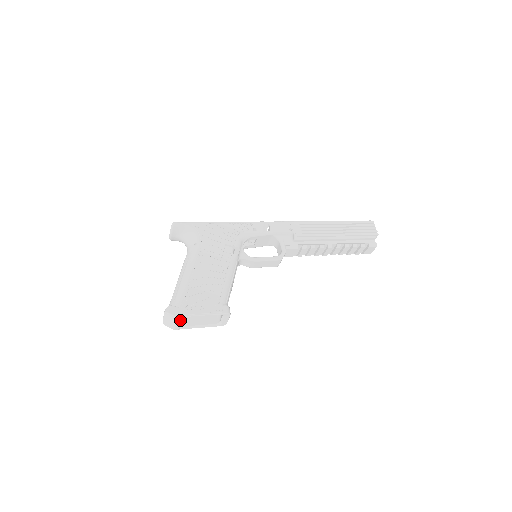
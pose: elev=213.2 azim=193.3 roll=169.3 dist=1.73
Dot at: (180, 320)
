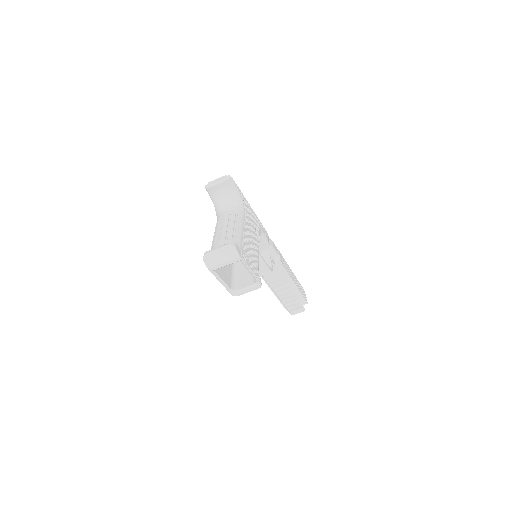
Dot at: (233, 262)
